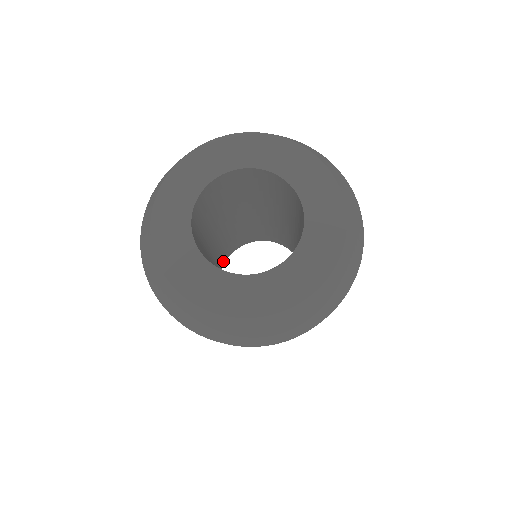
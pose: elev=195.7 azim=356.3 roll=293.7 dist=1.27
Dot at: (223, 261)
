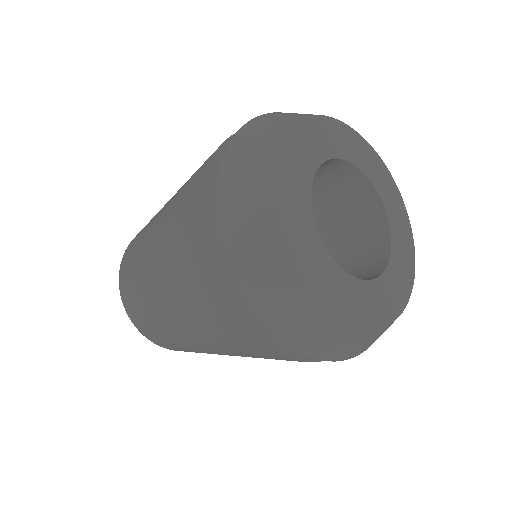
Dot at: occluded
